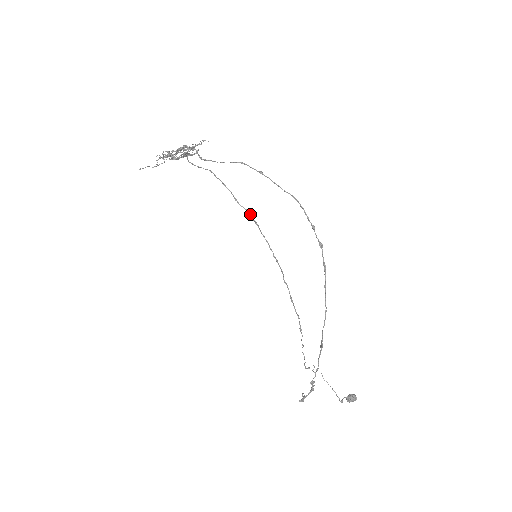
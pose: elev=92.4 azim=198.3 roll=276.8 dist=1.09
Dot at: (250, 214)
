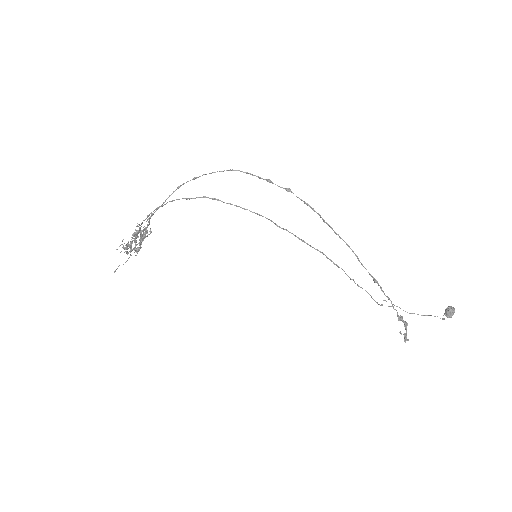
Dot at: (206, 197)
